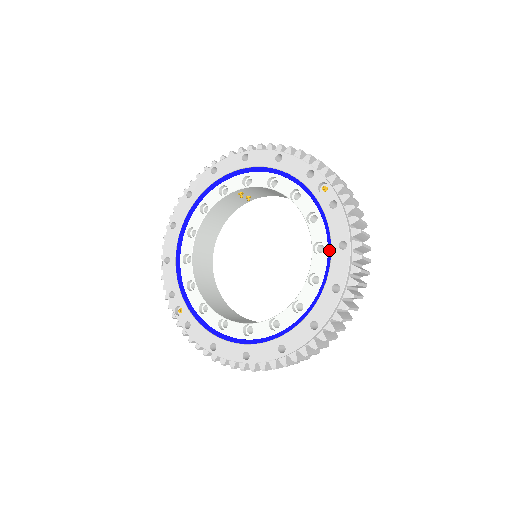
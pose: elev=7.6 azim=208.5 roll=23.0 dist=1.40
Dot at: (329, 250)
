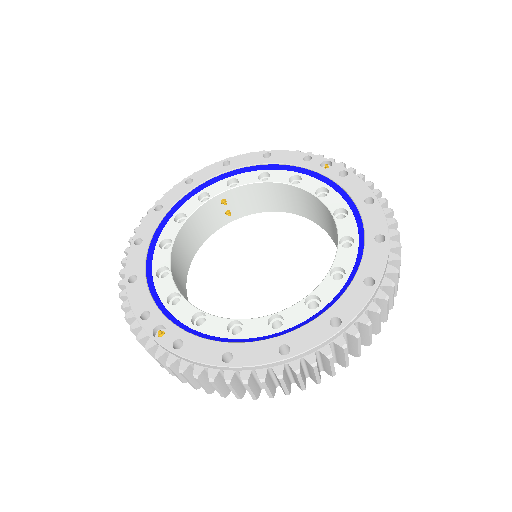
Dot at: (354, 211)
